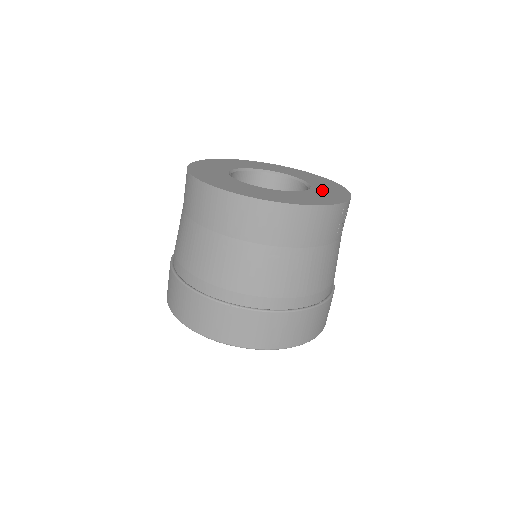
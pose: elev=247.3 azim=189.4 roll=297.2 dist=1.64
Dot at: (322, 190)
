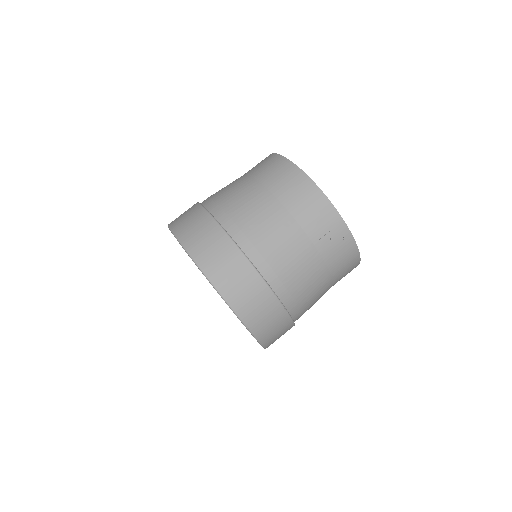
Dot at: occluded
